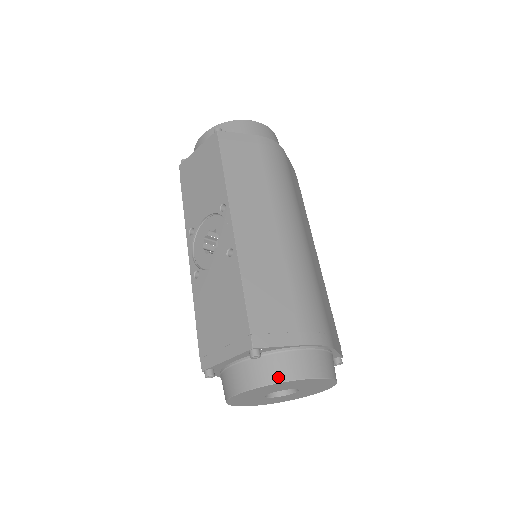
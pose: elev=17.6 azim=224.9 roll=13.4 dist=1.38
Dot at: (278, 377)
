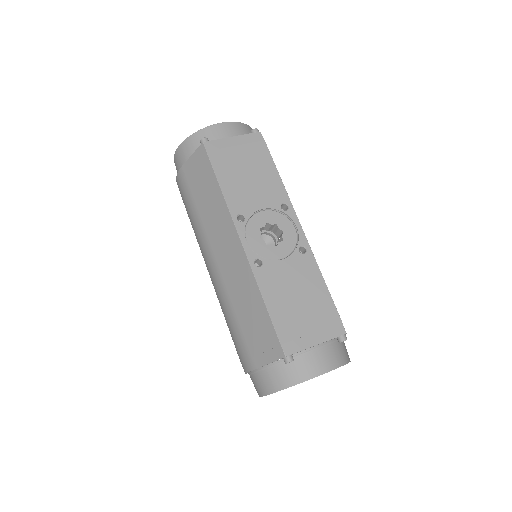
Dot at: (346, 359)
